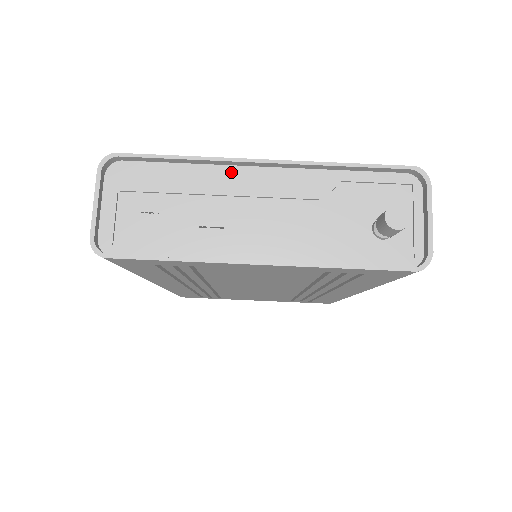
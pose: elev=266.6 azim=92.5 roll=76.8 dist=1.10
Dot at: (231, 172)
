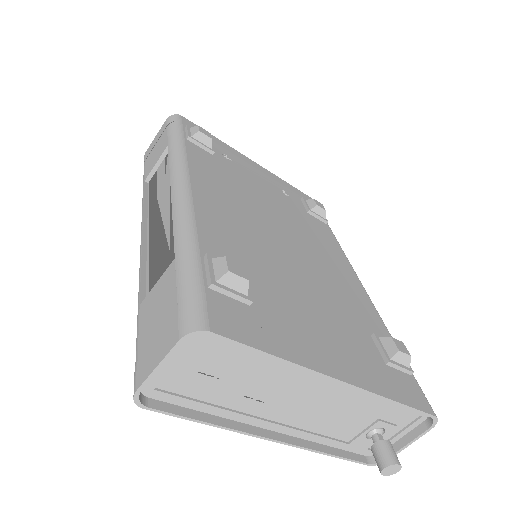
Dot at: occluded
